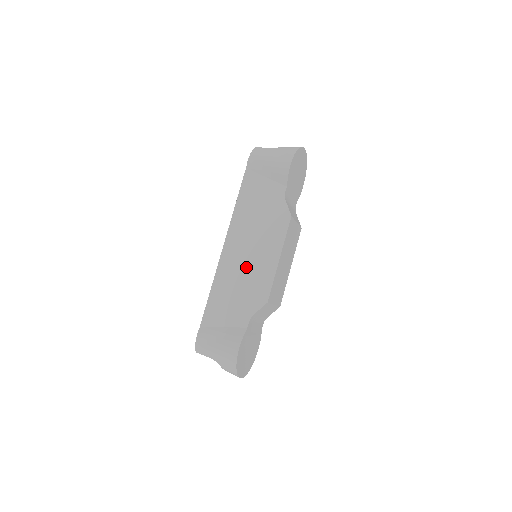
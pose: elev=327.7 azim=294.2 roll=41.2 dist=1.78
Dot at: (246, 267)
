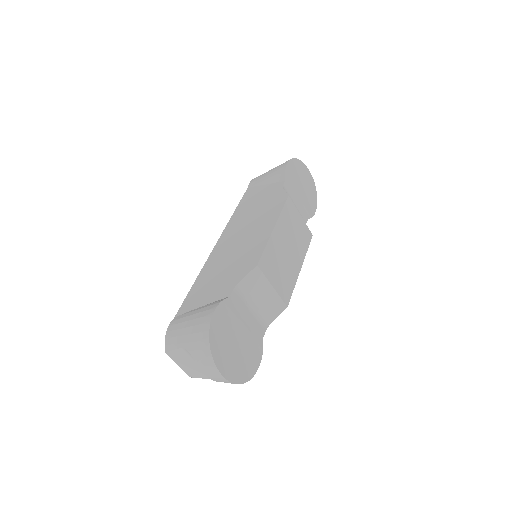
Dot at: (237, 248)
